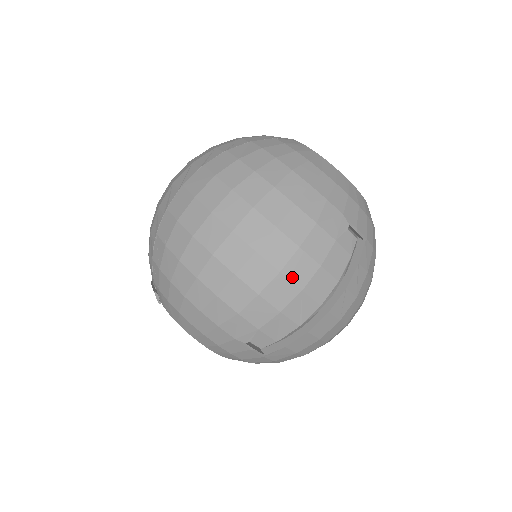
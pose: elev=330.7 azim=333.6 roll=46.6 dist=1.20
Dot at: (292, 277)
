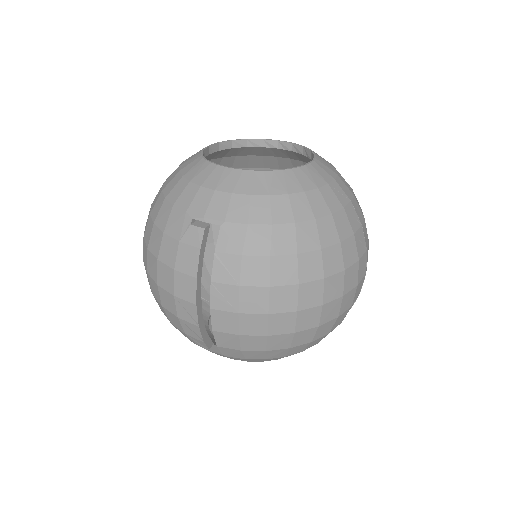
Dot at: (164, 286)
